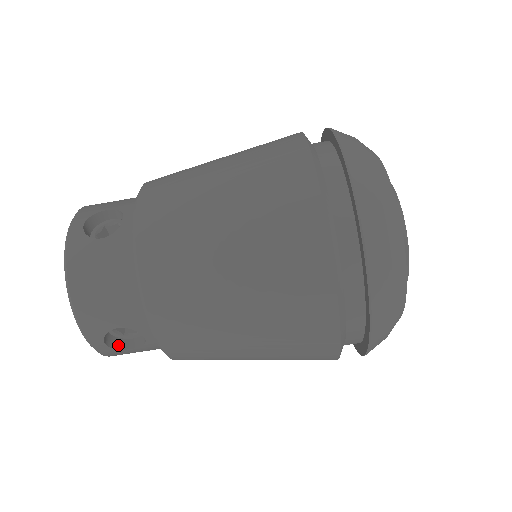
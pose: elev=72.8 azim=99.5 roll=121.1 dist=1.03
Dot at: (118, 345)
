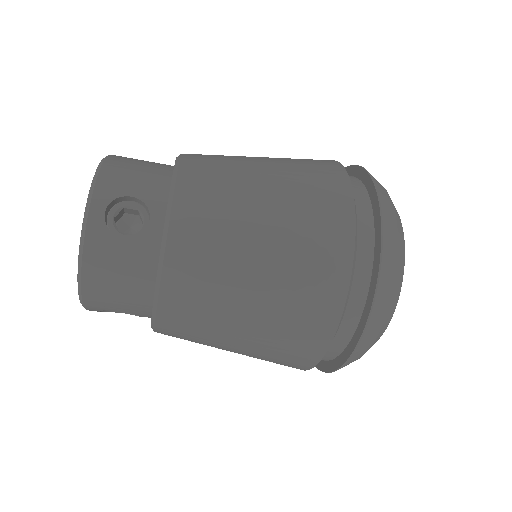
Dot at: occluded
